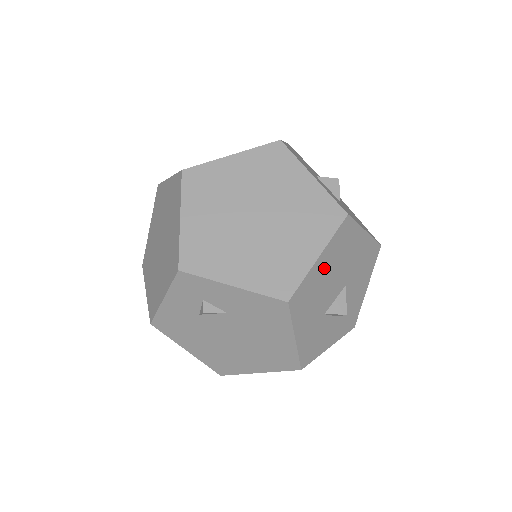
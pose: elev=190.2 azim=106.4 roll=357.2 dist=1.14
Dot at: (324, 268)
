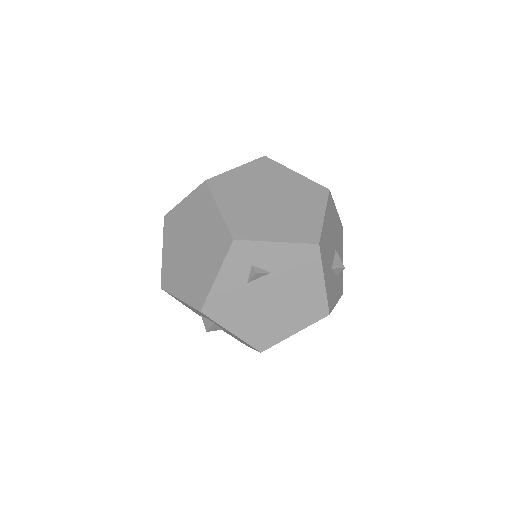
Dot at: (327, 227)
